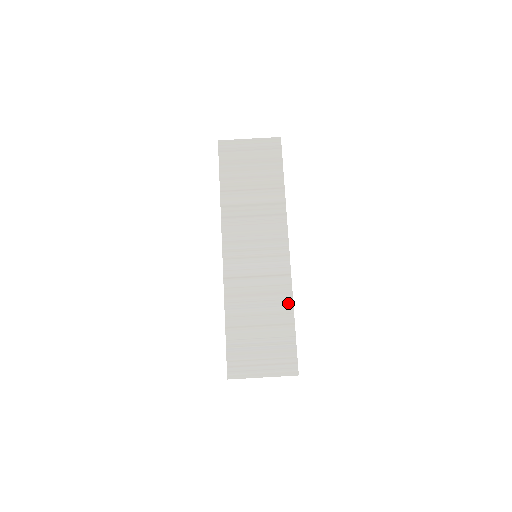
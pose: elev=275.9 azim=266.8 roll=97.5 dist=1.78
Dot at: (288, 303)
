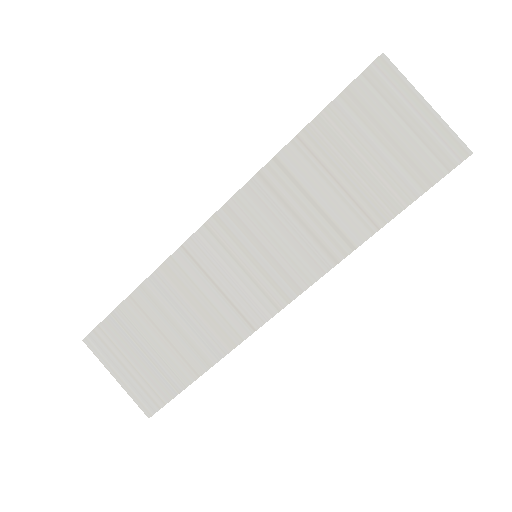
Dot at: (217, 352)
